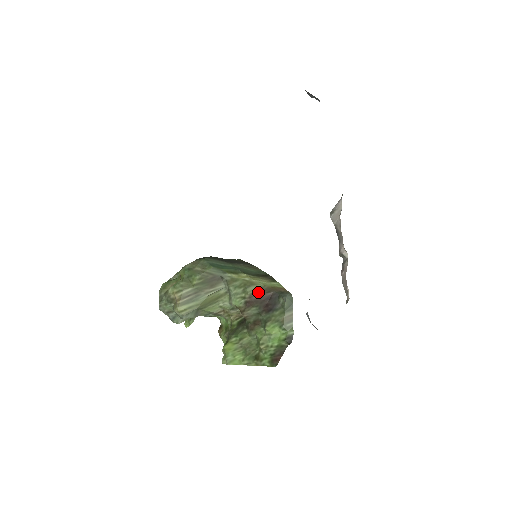
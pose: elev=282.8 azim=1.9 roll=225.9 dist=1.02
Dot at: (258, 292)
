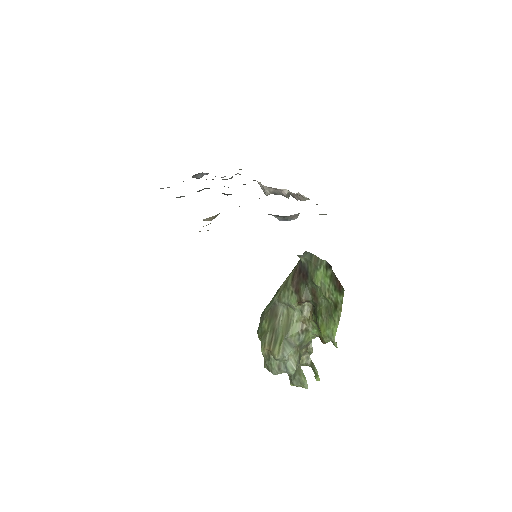
Dot at: (293, 278)
